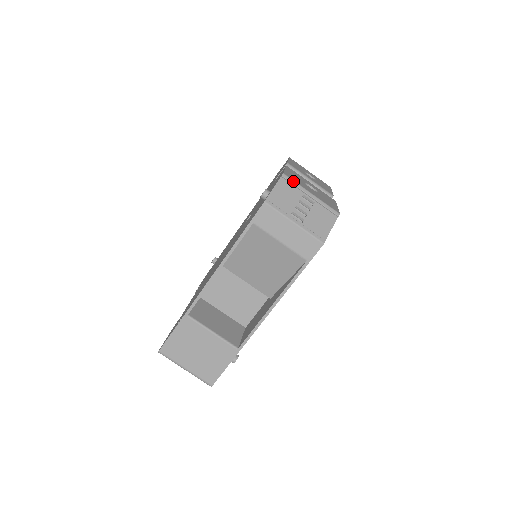
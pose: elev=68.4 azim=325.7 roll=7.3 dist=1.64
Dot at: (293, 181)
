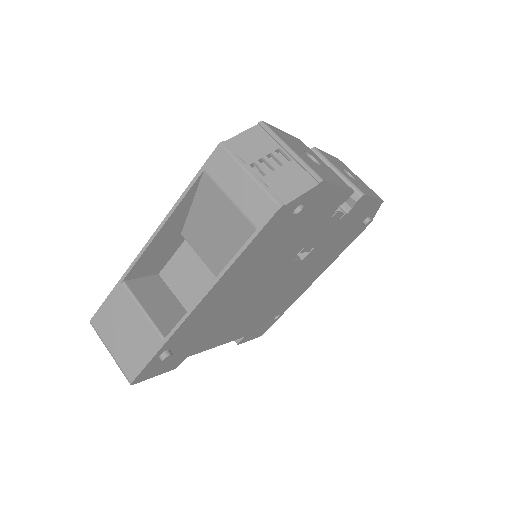
Dot at: (271, 131)
